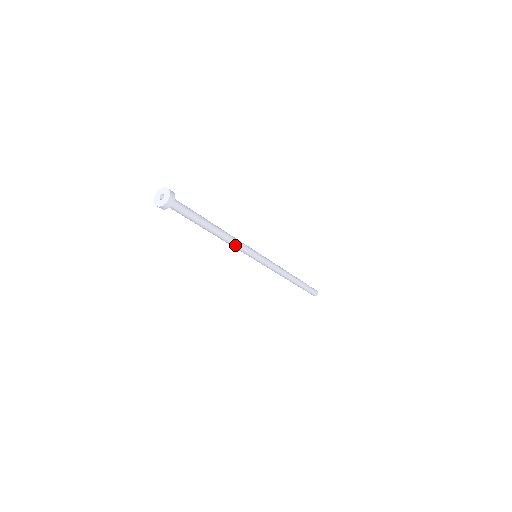
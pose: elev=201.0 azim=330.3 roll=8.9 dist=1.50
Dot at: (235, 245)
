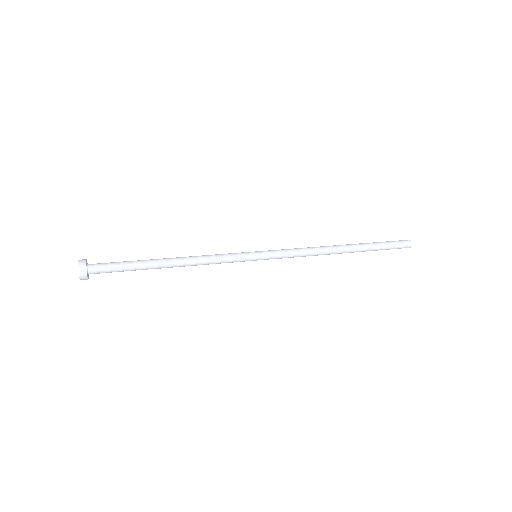
Dot at: occluded
